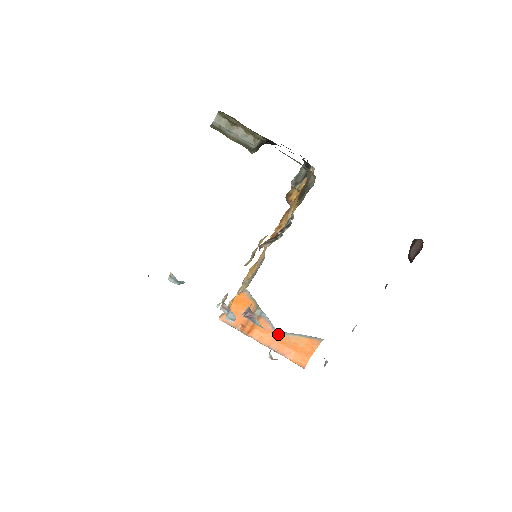
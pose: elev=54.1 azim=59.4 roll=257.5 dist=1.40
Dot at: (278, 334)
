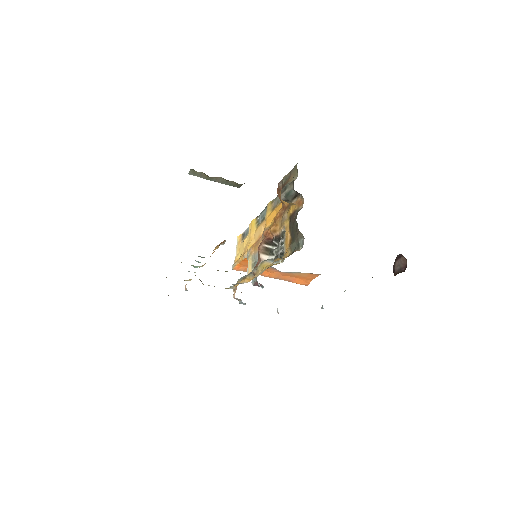
Dot at: (283, 272)
